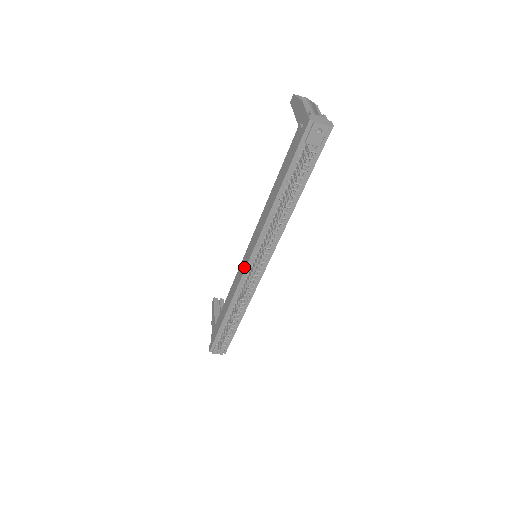
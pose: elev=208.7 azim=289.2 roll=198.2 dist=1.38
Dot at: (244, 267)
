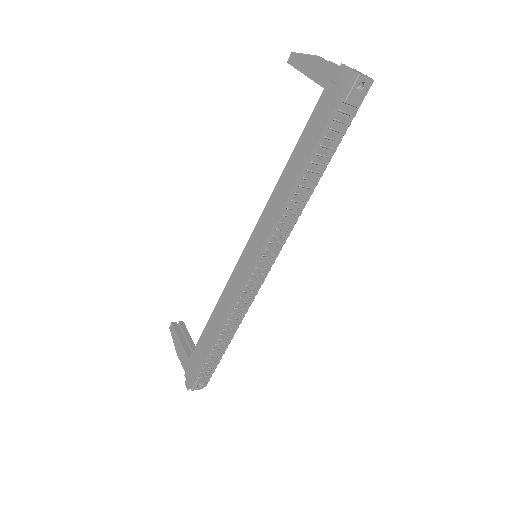
Dot at: (245, 272)
